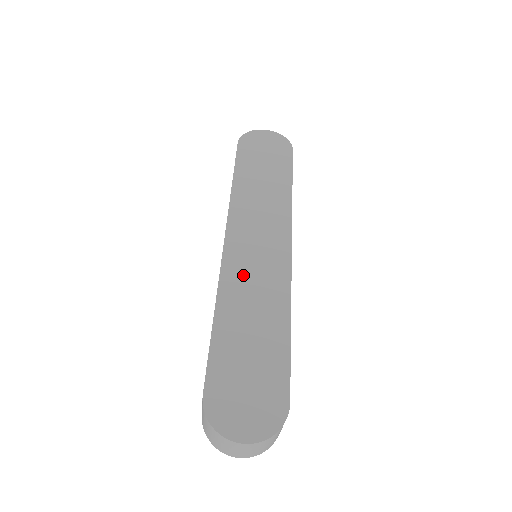
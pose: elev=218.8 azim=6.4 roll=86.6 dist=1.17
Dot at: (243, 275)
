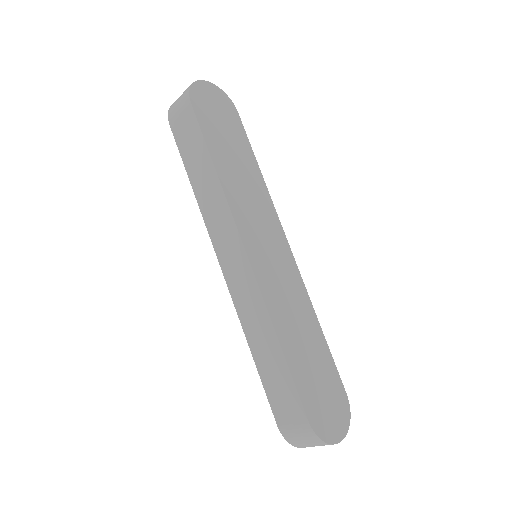
Dot at: (276, 290)
